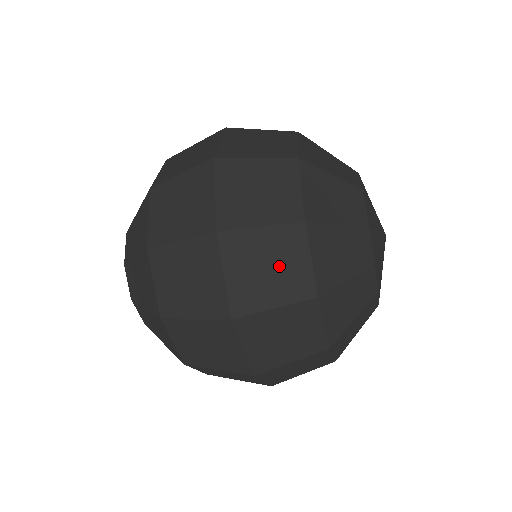
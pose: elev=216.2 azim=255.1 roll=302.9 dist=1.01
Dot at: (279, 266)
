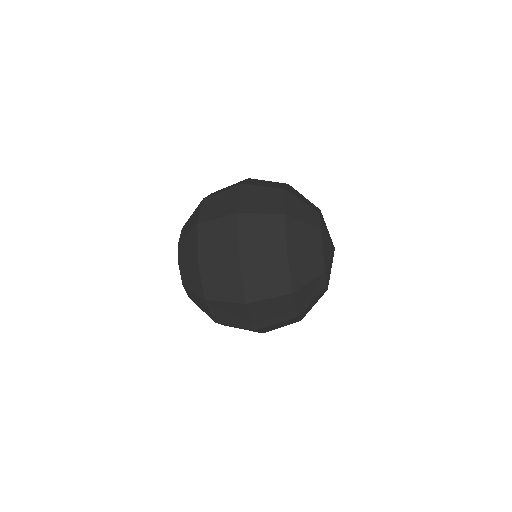
Dot at: (268, 235)
